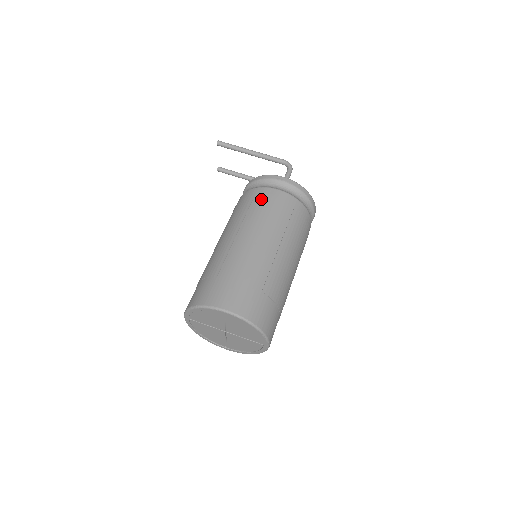
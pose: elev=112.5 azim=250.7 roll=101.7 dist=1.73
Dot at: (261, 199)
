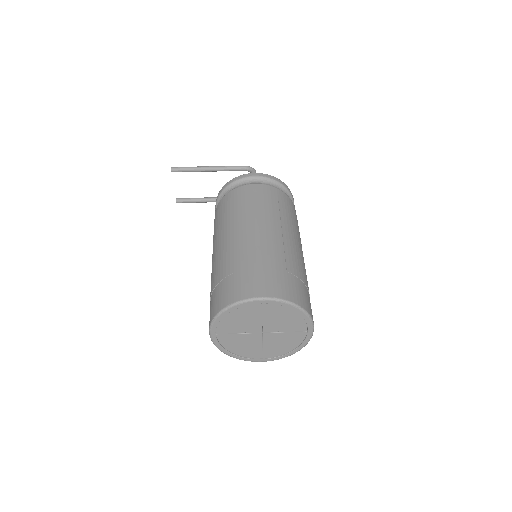
Dot at: (242, 196)
